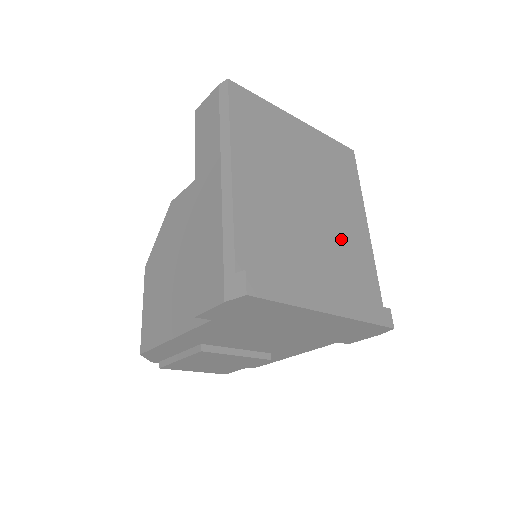
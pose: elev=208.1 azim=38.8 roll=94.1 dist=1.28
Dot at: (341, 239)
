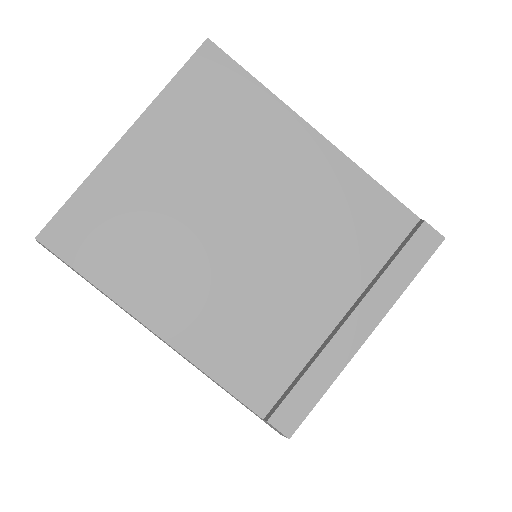
Dot at: (308, 213)
